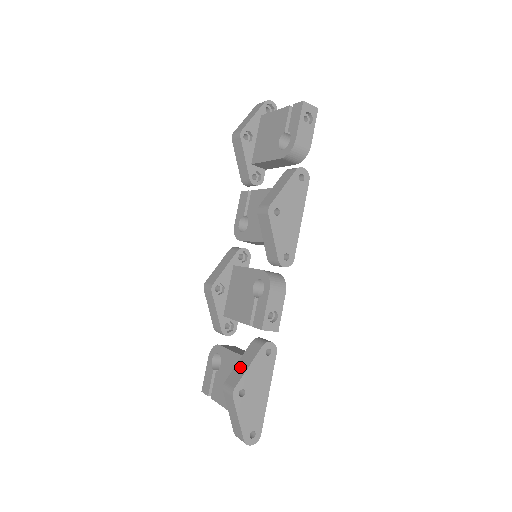
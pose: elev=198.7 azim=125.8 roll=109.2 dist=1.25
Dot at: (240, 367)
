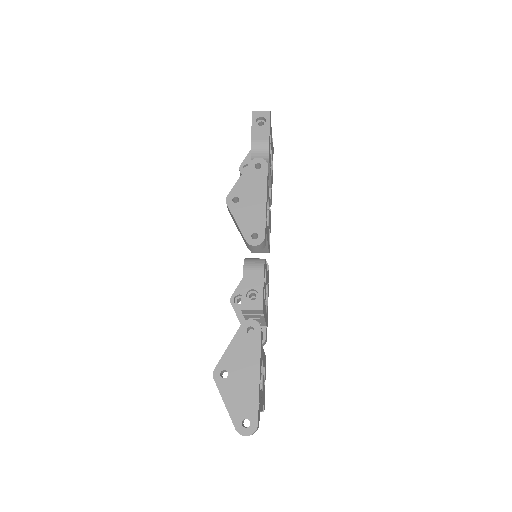
Dot at: occluded
